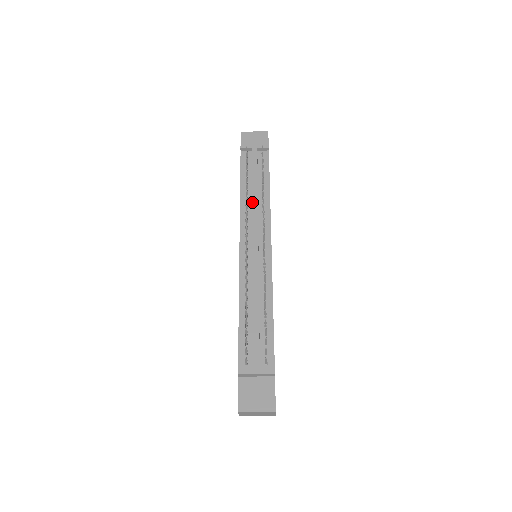
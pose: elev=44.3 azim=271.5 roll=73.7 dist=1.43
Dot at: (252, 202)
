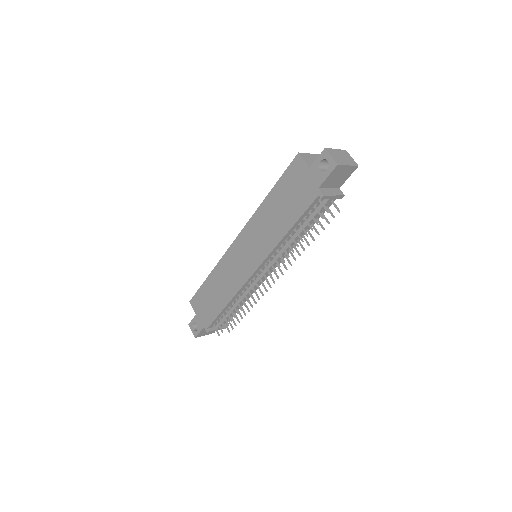
Dot at: occluded
